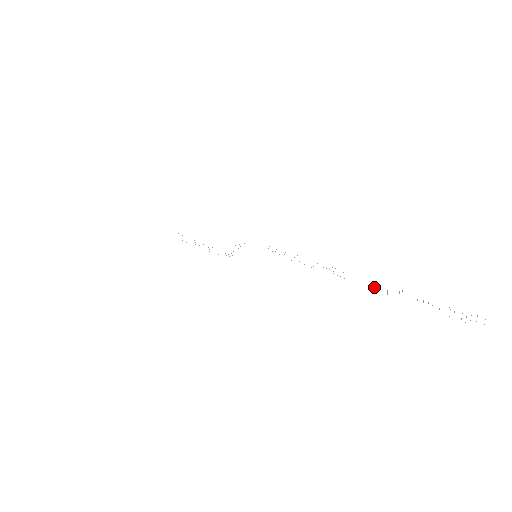
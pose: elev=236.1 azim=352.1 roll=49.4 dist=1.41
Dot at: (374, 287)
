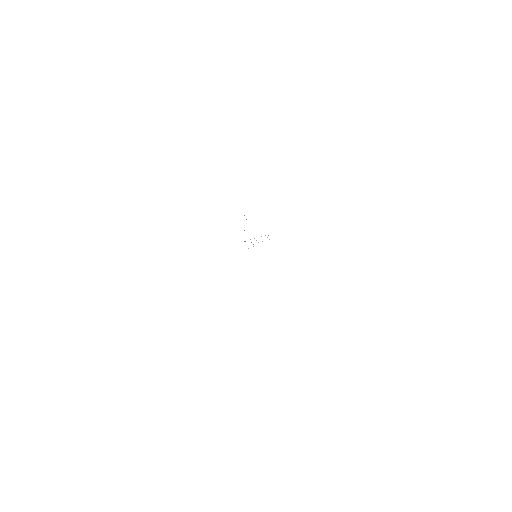
Dot at: occluded
